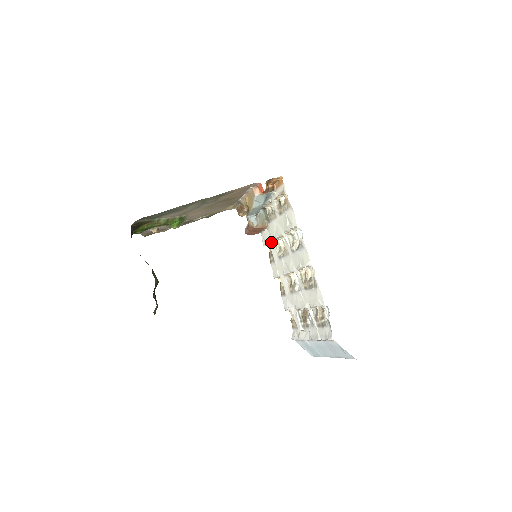
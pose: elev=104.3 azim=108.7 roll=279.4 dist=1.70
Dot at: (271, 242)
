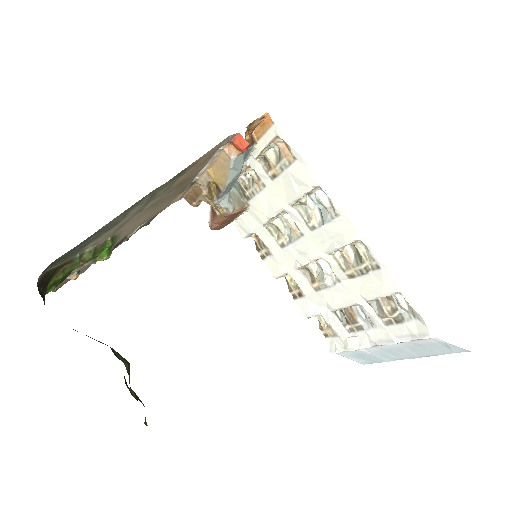
Dot at: (260, 228)
